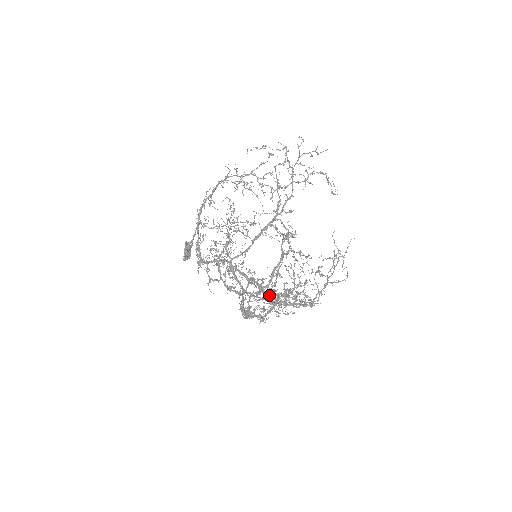
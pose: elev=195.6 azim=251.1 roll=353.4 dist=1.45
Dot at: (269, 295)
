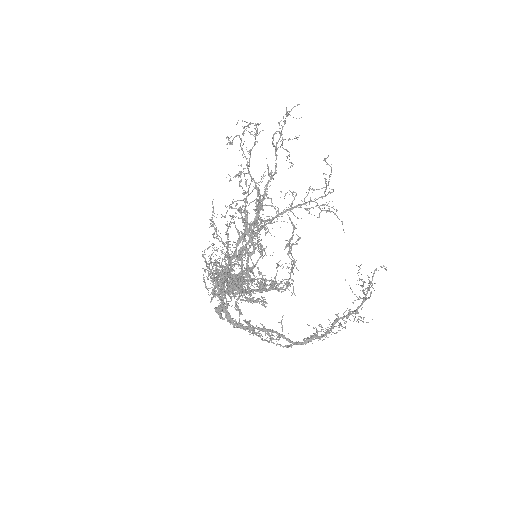
Dot at: (232, 285)
